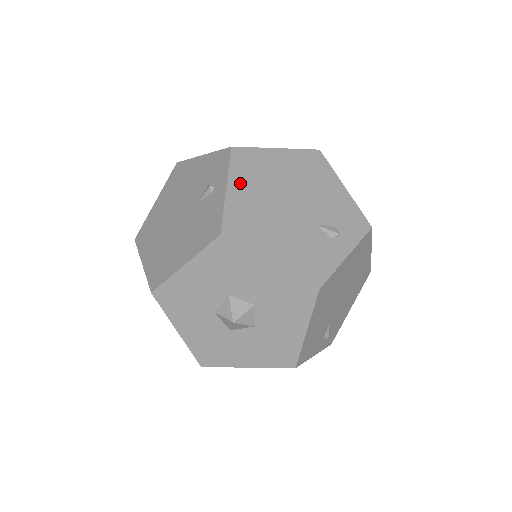
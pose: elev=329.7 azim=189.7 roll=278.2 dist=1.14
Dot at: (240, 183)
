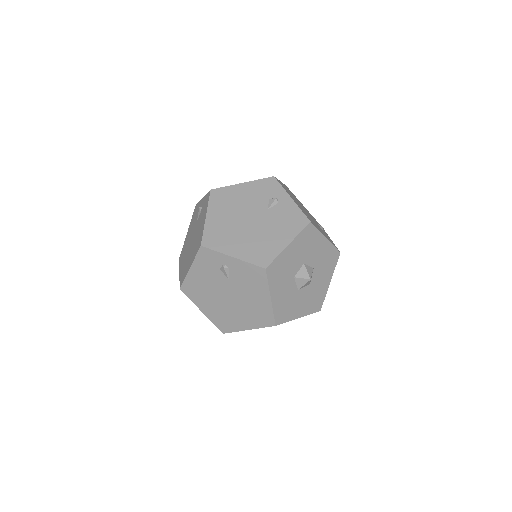
Dot at: (291, 197)
